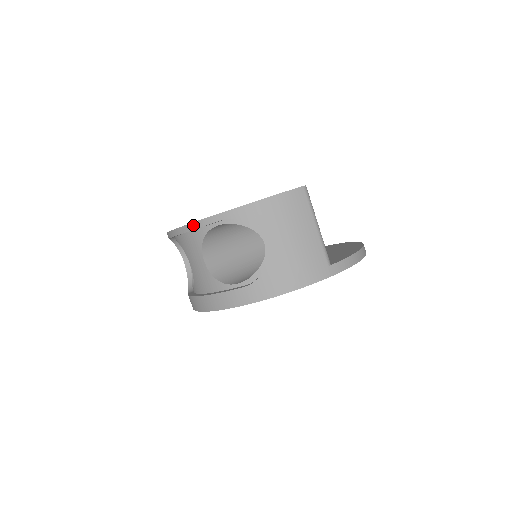
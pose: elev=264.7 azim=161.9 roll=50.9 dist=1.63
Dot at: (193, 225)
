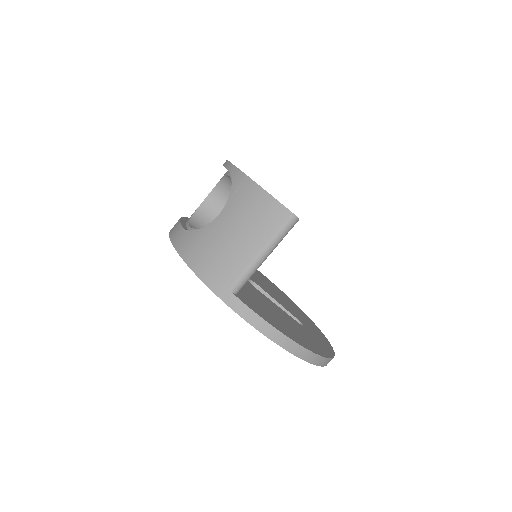
Dot at: (225, 162)
